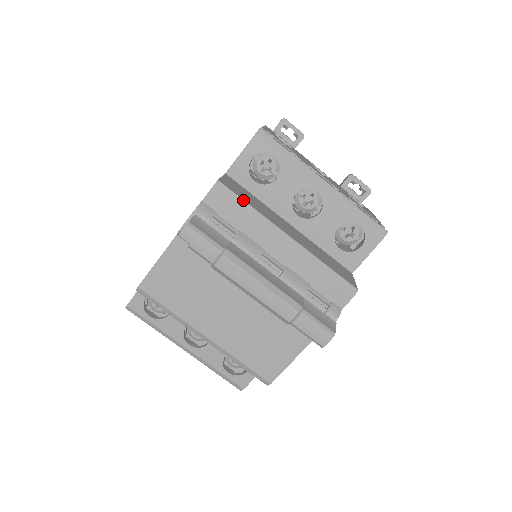
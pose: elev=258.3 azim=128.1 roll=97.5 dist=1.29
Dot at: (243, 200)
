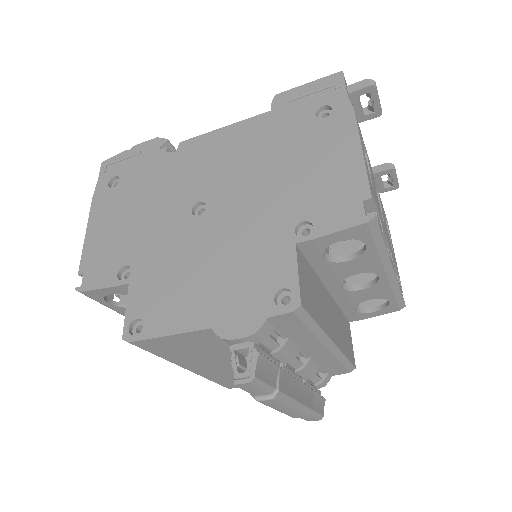
Dot at: (314, 321)
